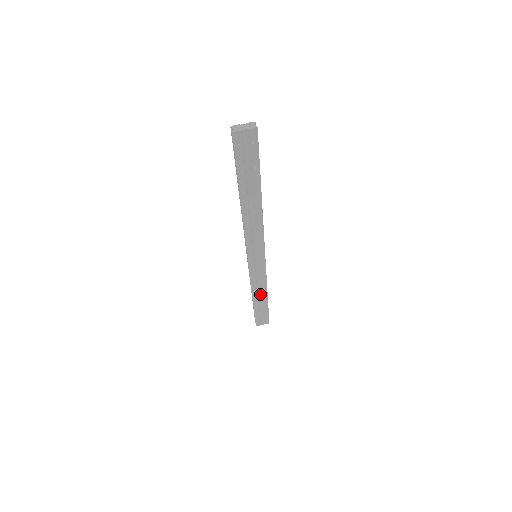
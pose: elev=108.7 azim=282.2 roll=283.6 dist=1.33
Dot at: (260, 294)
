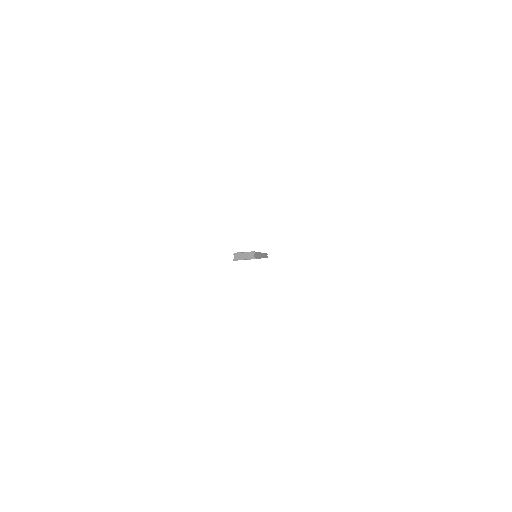
Dot at: occluded
